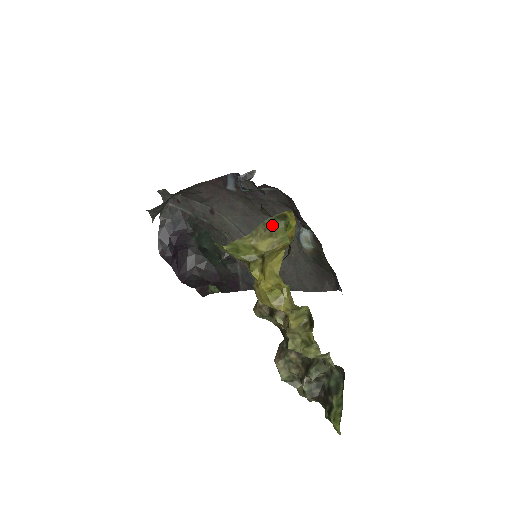
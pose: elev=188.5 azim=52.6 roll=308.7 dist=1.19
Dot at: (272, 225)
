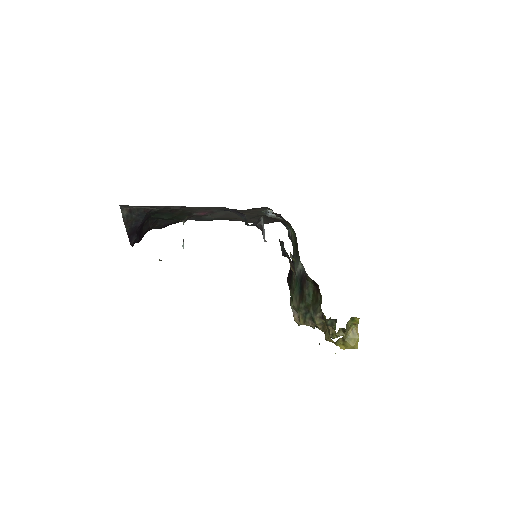
Dot at: (347, 324)
